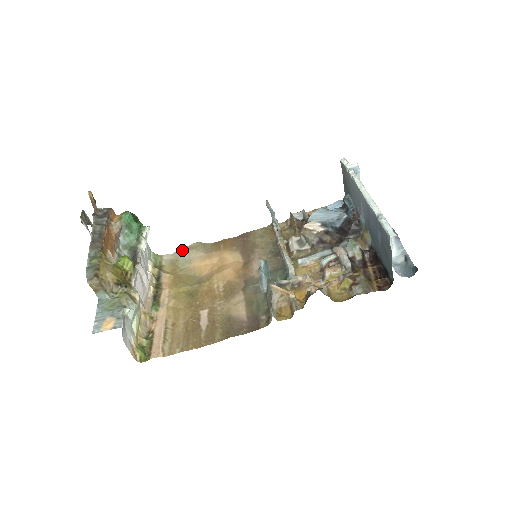
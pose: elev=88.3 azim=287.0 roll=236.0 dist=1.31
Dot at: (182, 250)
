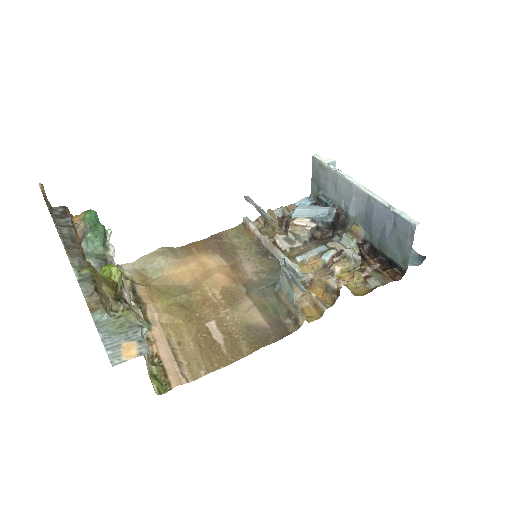
Dot at: (146, 257)
